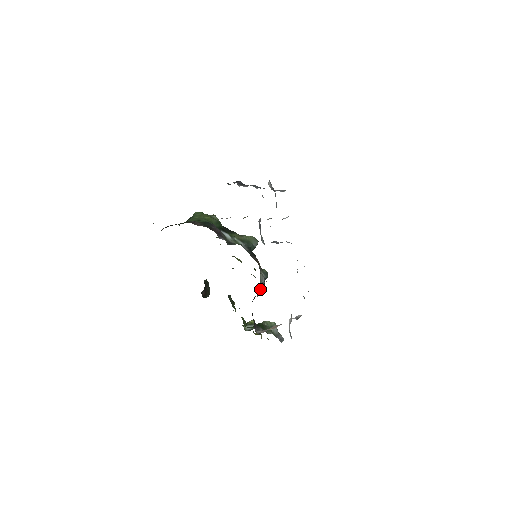
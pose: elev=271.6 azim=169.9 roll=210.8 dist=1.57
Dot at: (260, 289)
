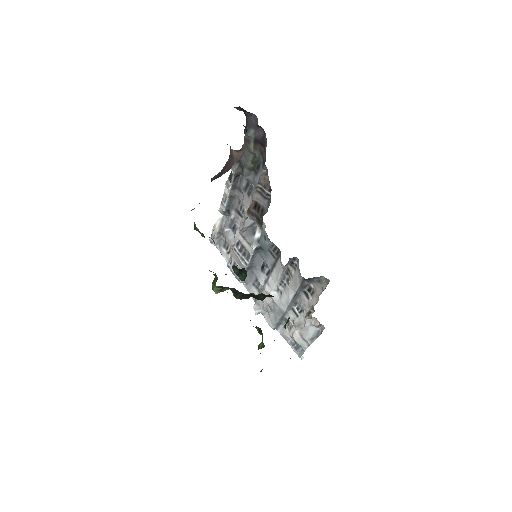
Dot at: occluded
